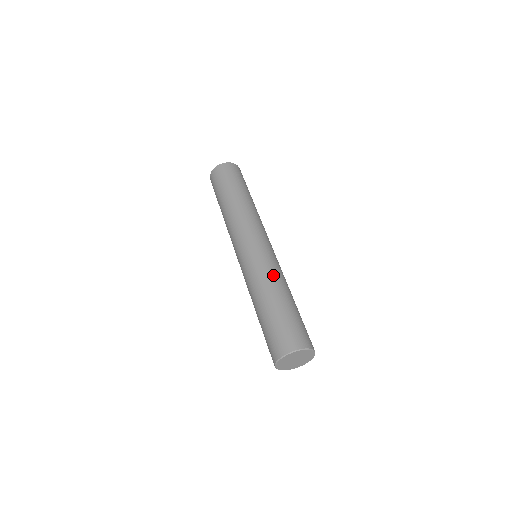
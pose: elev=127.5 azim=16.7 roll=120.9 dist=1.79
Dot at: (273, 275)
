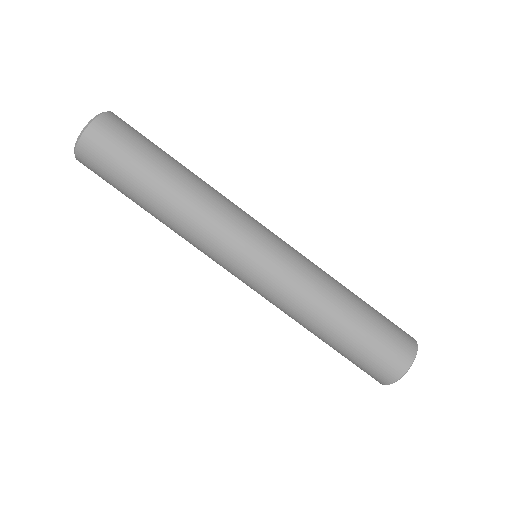
Dot at: (321, 275)
